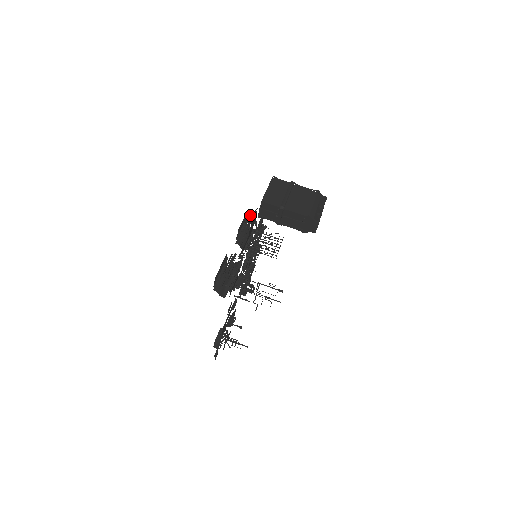
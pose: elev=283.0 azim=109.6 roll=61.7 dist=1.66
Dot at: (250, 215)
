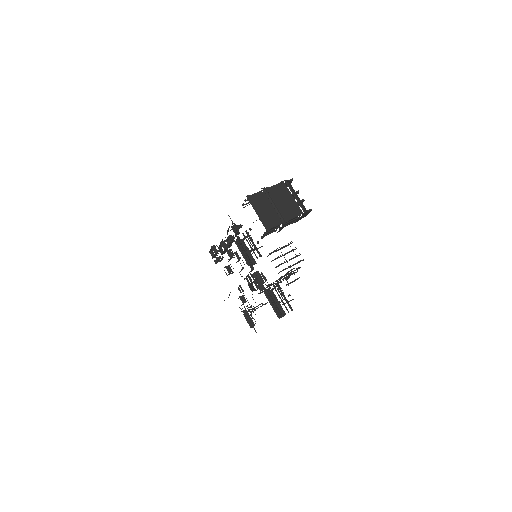
Dot at: (245, 238)
